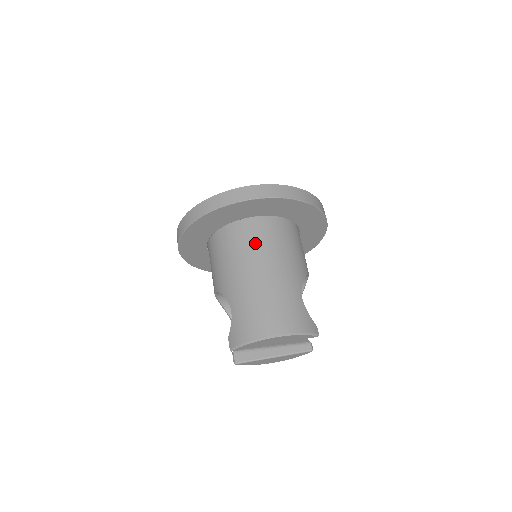
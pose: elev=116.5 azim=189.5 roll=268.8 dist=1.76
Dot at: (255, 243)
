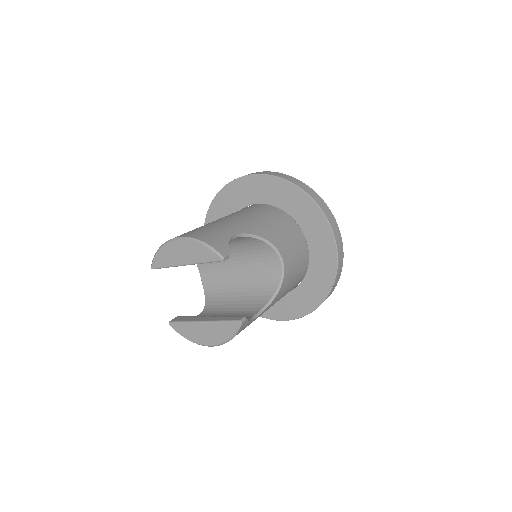
Dot at: (236, 212)
